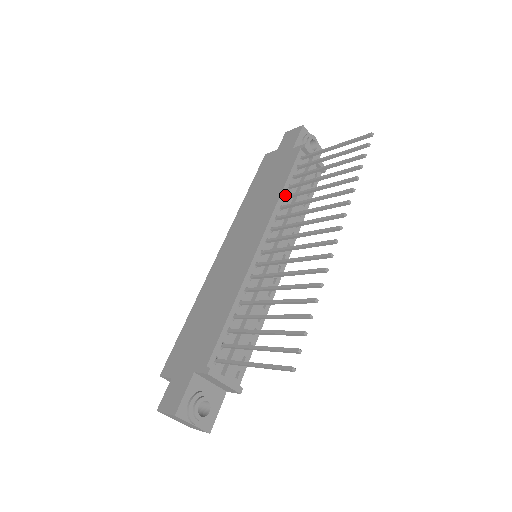
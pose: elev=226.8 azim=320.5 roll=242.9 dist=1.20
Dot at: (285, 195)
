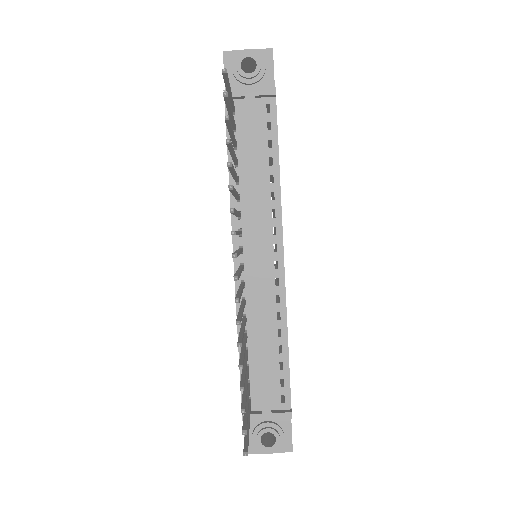
Dot at: occluded
